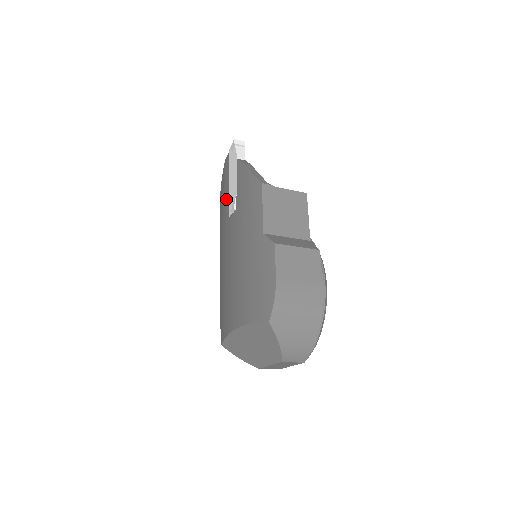
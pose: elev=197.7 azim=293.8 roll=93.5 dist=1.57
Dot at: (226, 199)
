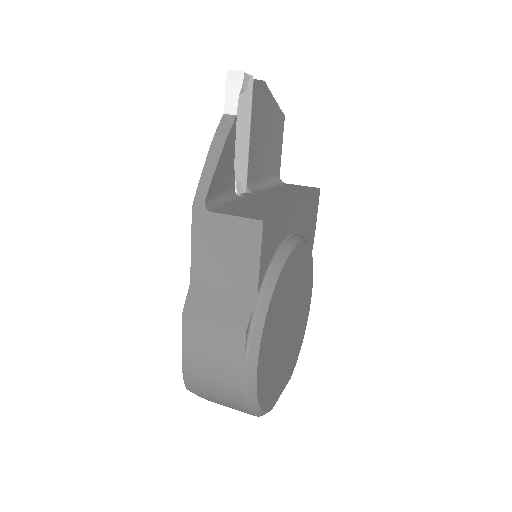
Dot at: occluded
